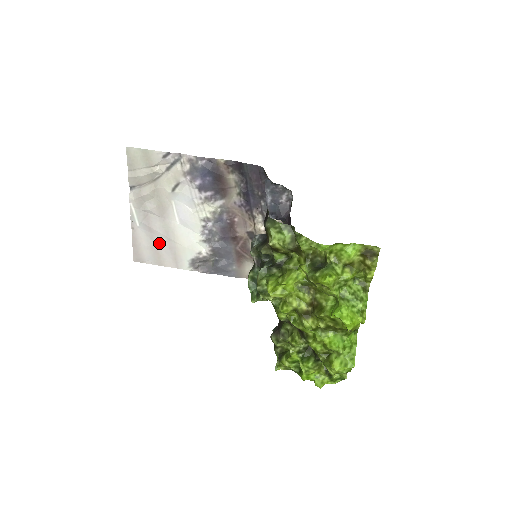
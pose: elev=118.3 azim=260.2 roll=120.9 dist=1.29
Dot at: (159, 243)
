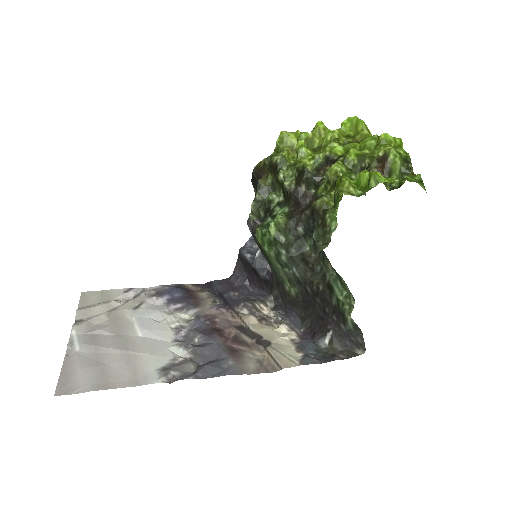
Dot at: (108, 361)
